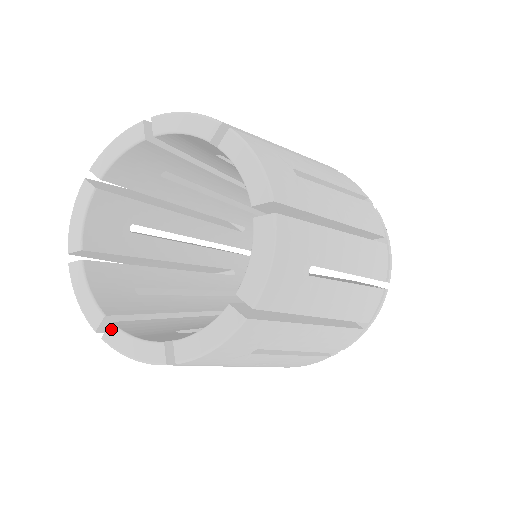
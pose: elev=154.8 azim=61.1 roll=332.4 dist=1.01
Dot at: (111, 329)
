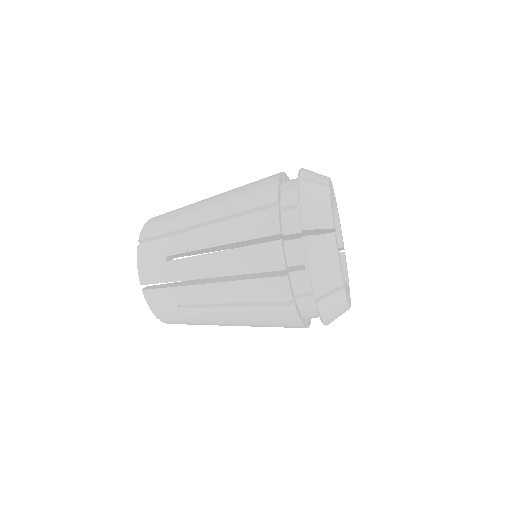
Dot at: occluded
